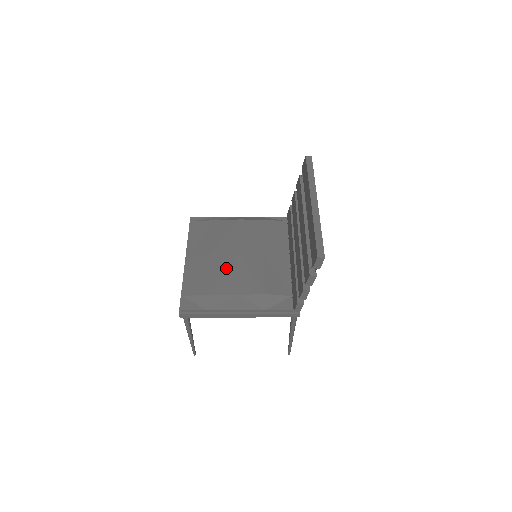
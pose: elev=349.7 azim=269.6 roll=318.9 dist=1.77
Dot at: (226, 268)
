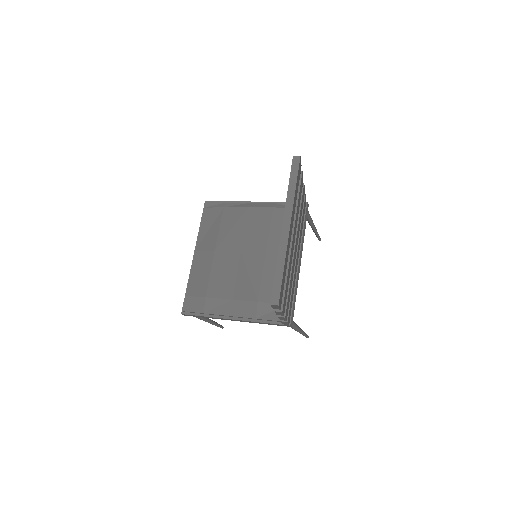
Dot at: (227, 268)
